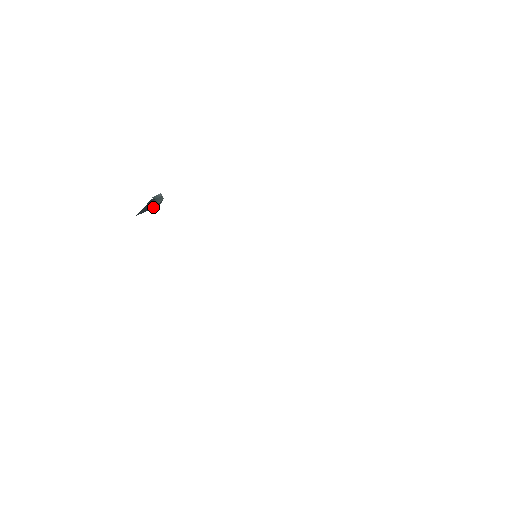
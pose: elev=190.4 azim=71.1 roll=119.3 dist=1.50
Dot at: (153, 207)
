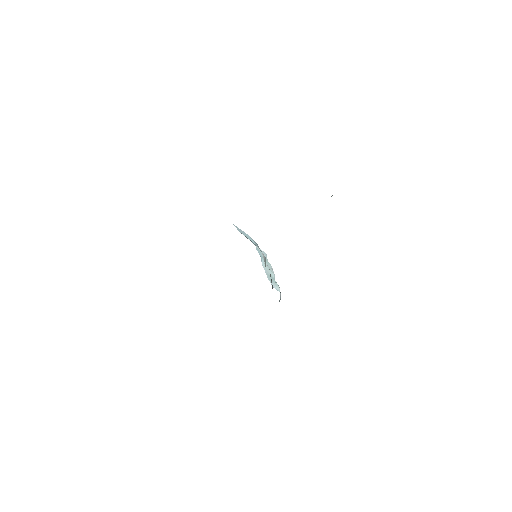
Dot at: occluded
